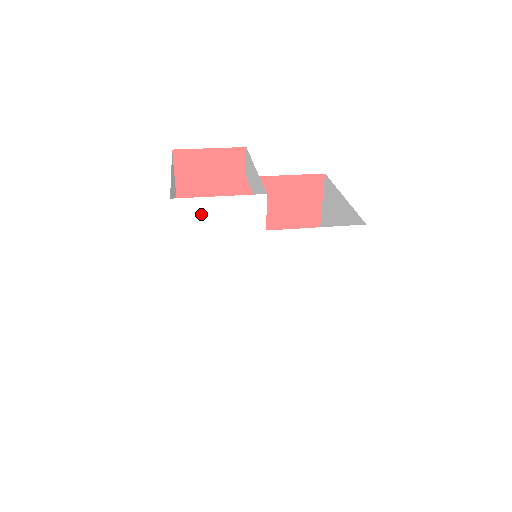
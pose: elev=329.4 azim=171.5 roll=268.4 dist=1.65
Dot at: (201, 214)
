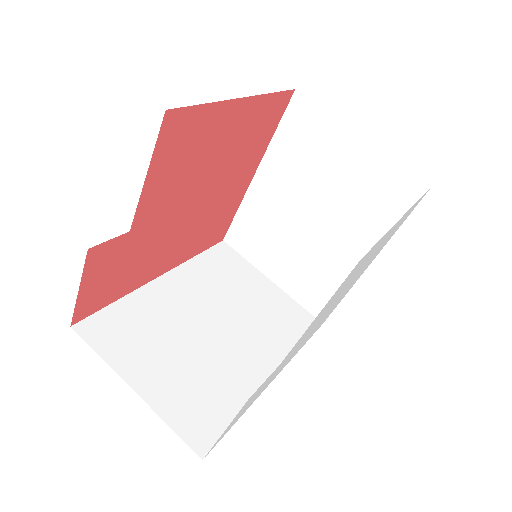
Dot at: occluded
